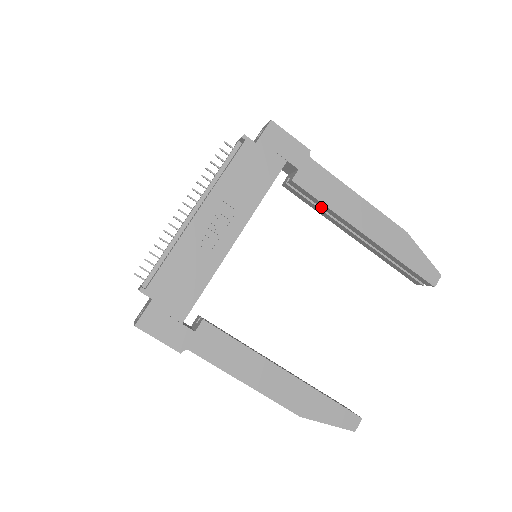
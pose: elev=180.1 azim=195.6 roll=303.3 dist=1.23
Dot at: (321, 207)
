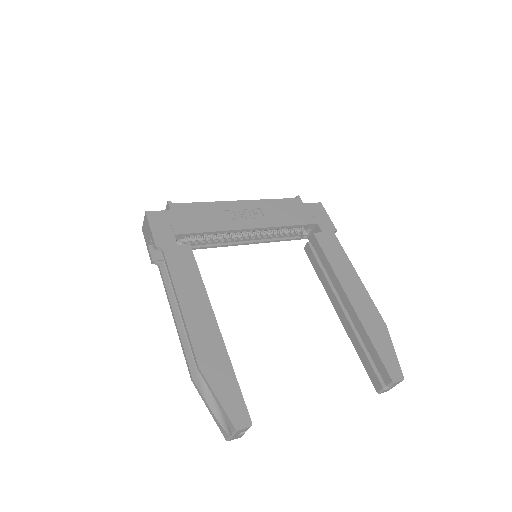
Dot at: (324, 267)
